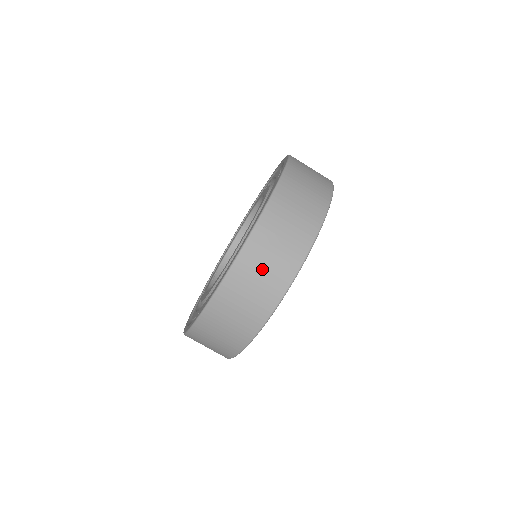
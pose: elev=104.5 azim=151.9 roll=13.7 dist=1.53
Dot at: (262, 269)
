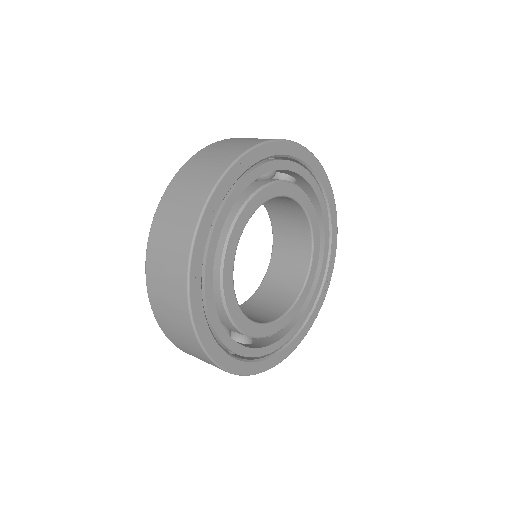
Dot at: (167, 238)
